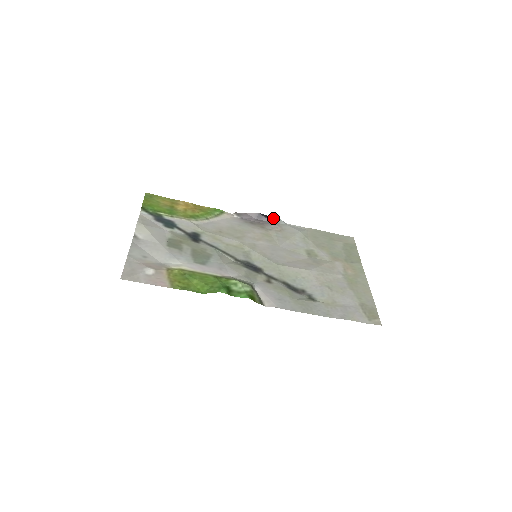
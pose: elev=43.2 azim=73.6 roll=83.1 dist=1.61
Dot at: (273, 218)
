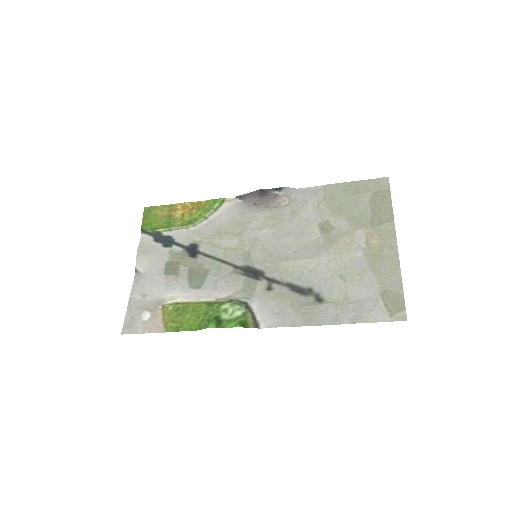
Dot at: (278, 189)
